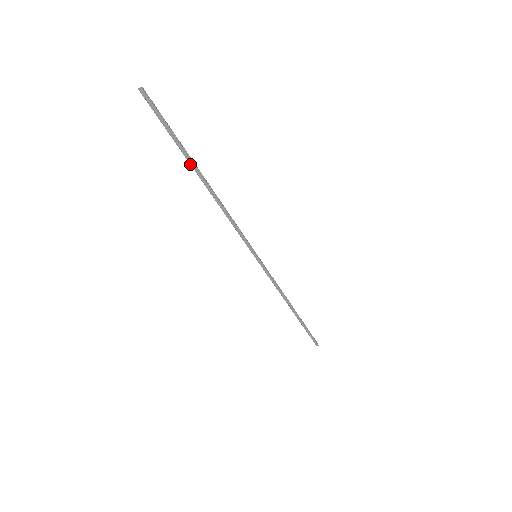
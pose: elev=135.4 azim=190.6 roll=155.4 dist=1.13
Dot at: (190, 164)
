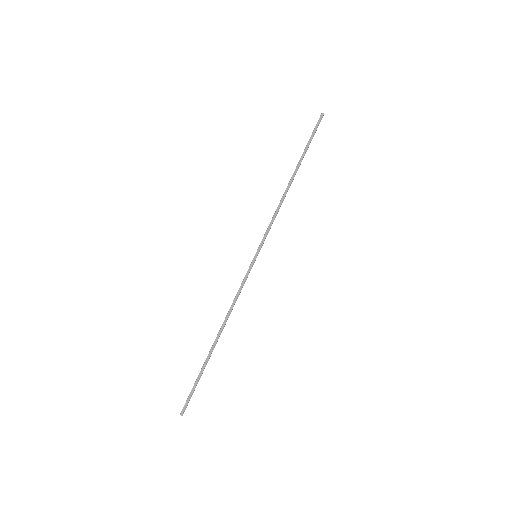
Dot at: (299, 162)
